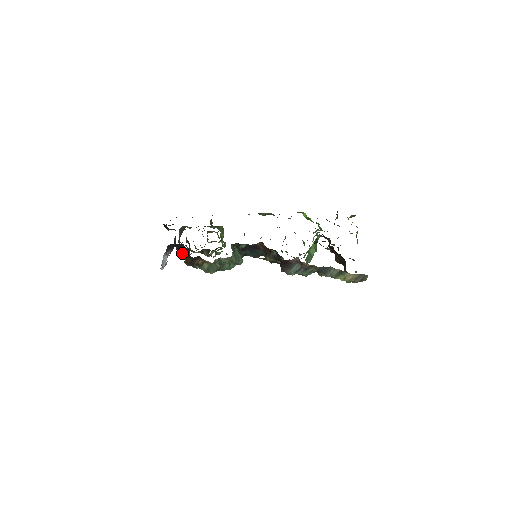
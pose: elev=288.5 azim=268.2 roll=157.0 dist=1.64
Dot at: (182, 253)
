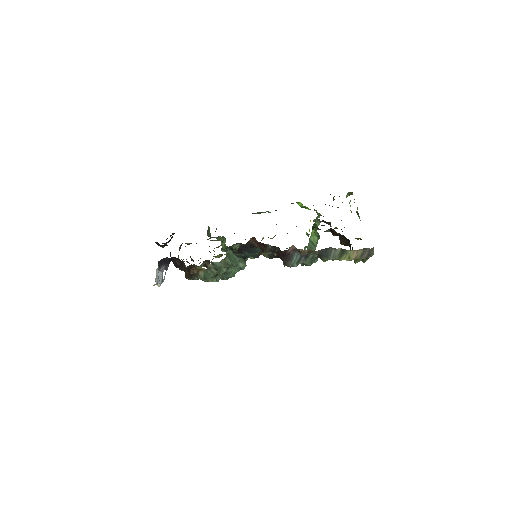
Dot at: occluded
